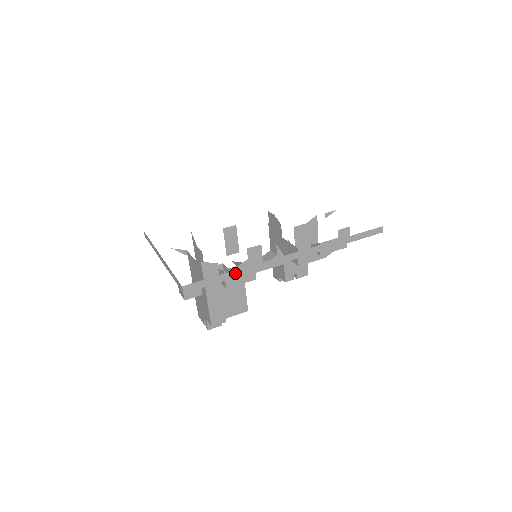
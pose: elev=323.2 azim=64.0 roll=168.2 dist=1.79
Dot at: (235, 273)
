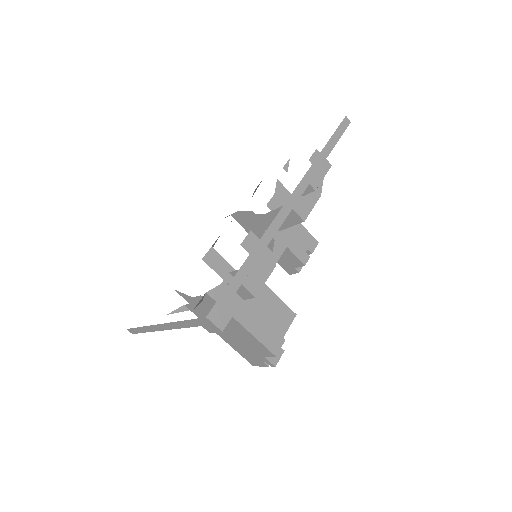
Dot at: (250, 261)
